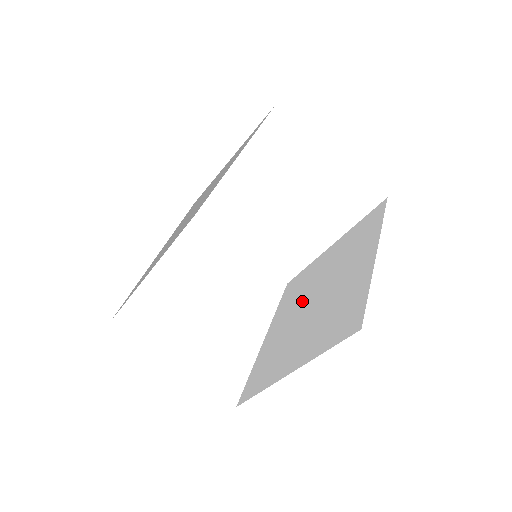
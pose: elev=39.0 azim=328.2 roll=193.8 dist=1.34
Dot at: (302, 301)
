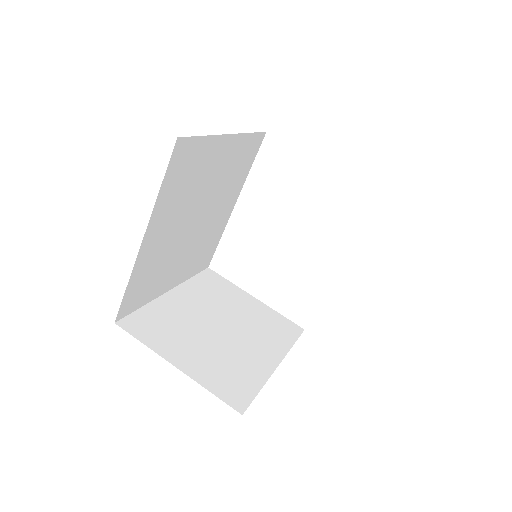
Dot at: occluded
